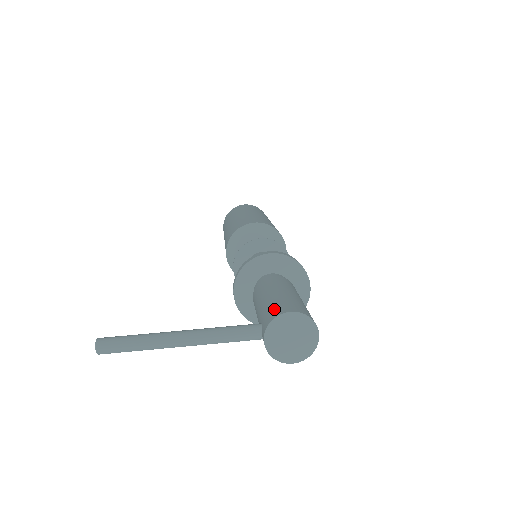
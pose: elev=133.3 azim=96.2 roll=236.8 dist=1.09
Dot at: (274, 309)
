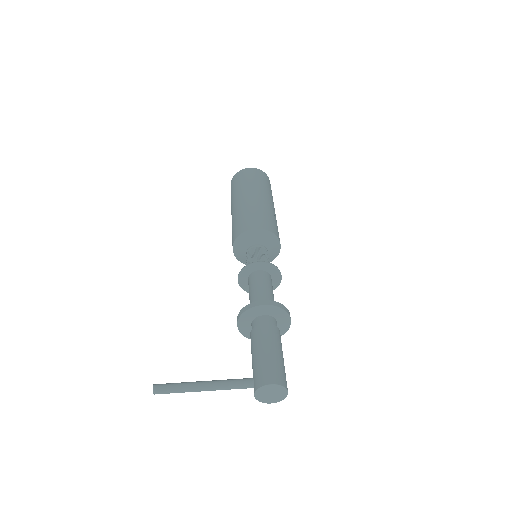
Dot at: (262, 376)
